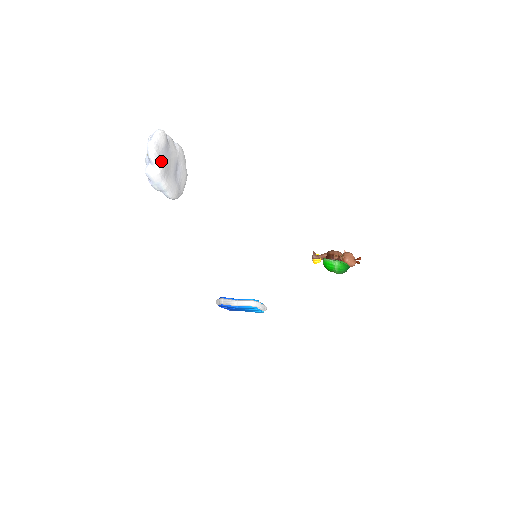
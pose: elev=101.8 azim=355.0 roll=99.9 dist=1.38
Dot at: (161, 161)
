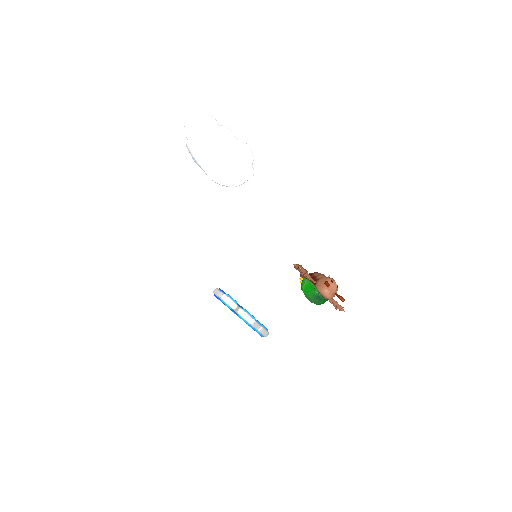
Dot at: (195, 137)
